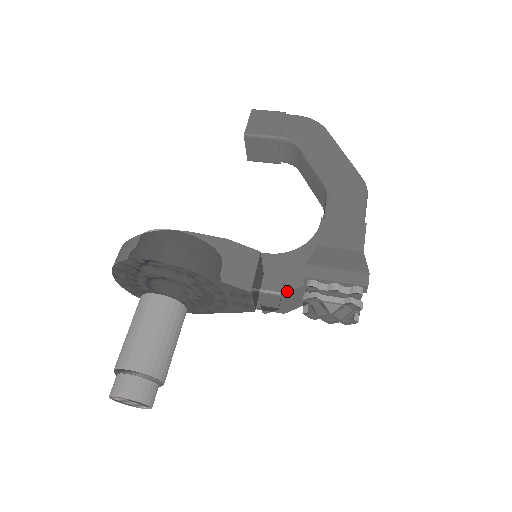
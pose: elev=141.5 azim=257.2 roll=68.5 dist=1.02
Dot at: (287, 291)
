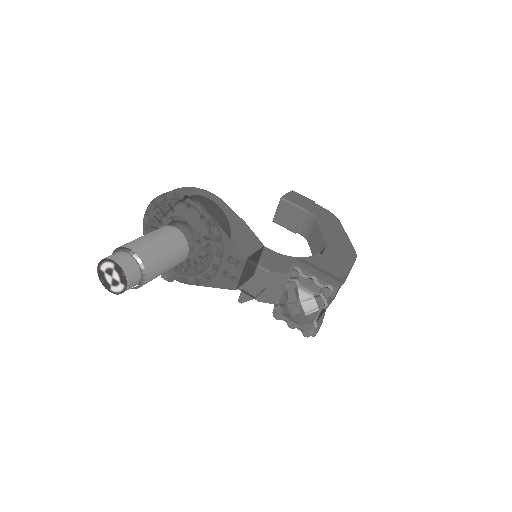
Dot at: (274, 270)
